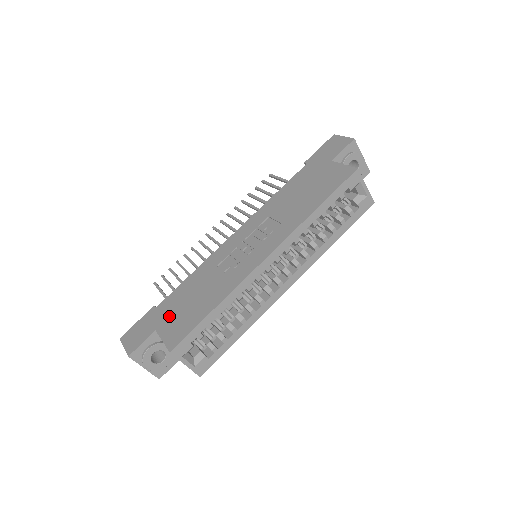
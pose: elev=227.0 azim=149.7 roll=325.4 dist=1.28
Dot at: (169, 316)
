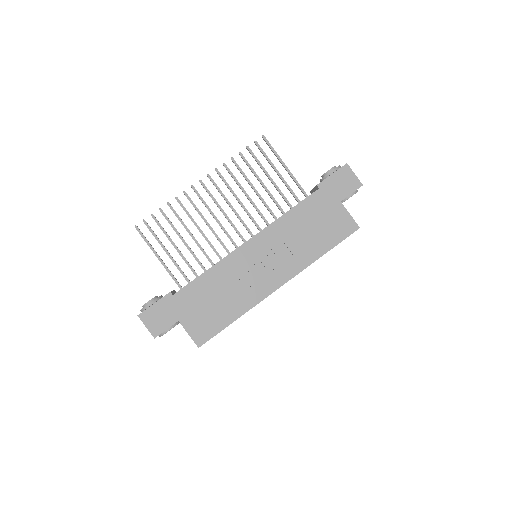
Dot at: (191, 311)
